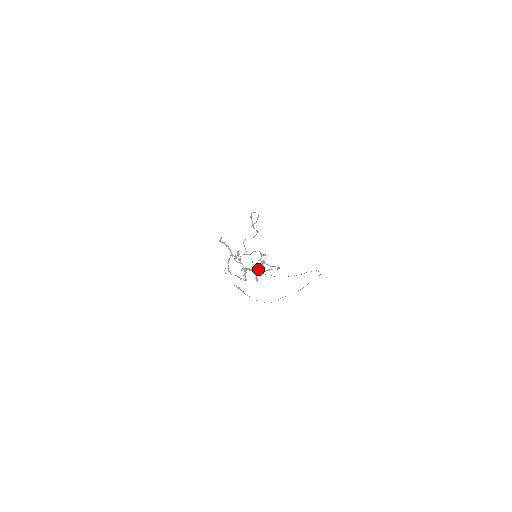
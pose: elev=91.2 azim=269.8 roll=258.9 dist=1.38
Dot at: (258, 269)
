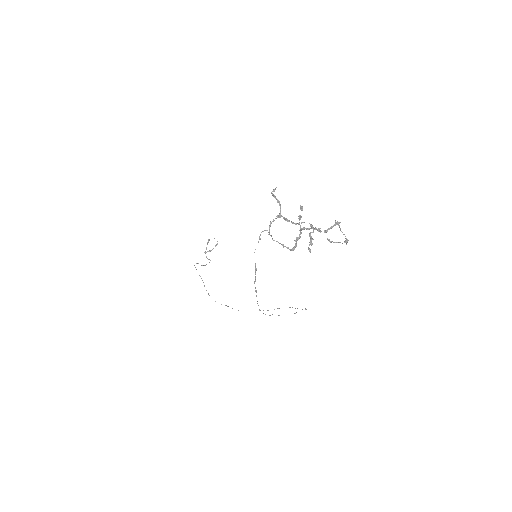
Dot at: (311, 240)
